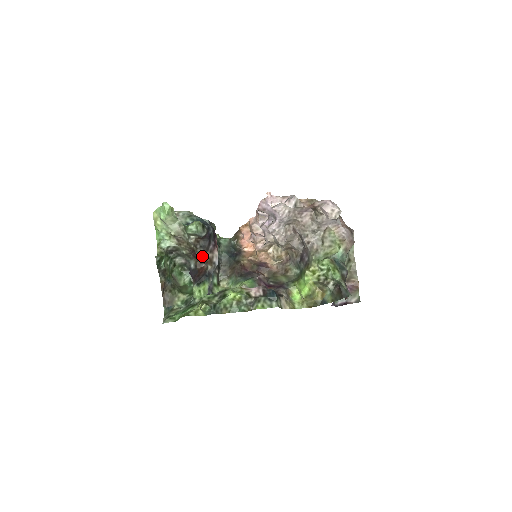
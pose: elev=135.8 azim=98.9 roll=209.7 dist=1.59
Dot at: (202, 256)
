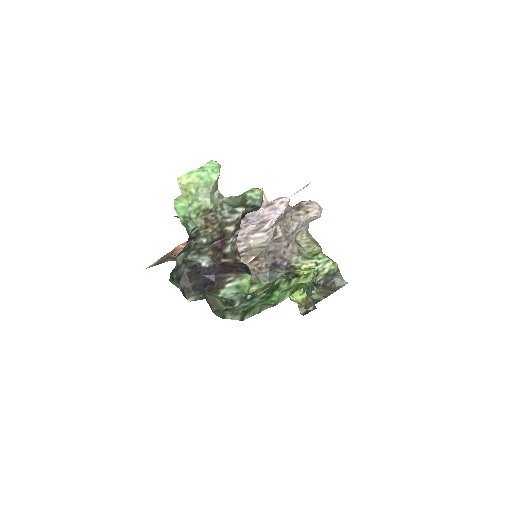
Dot at: (232, 244)
